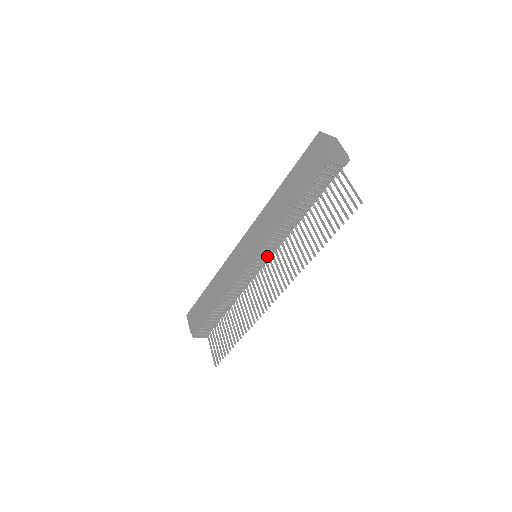
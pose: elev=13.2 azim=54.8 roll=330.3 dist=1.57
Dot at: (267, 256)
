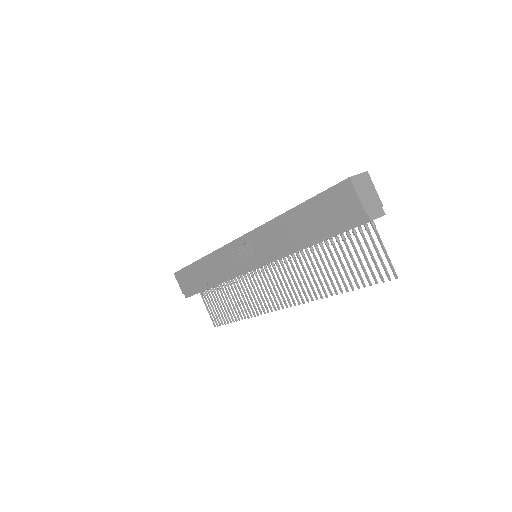
Dot at: occluded
